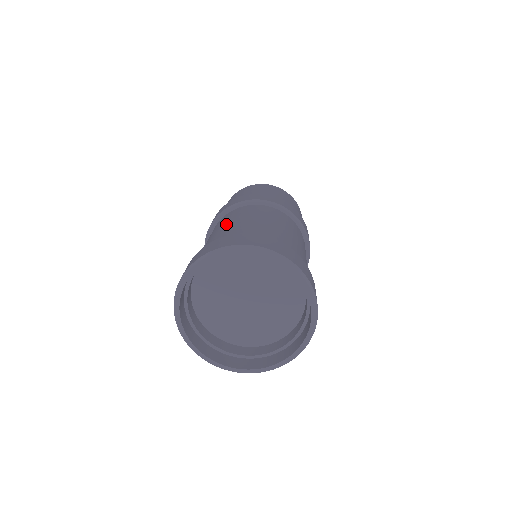
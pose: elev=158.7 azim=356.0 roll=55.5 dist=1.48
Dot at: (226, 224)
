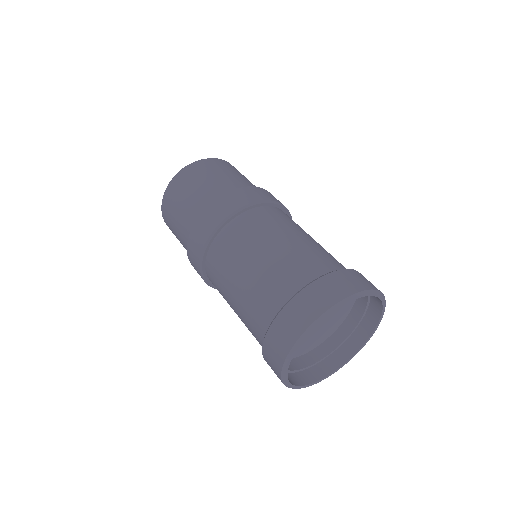
Dot at: (233, 288)
